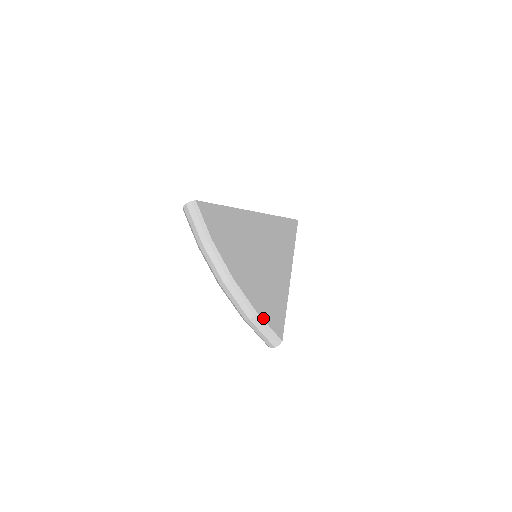
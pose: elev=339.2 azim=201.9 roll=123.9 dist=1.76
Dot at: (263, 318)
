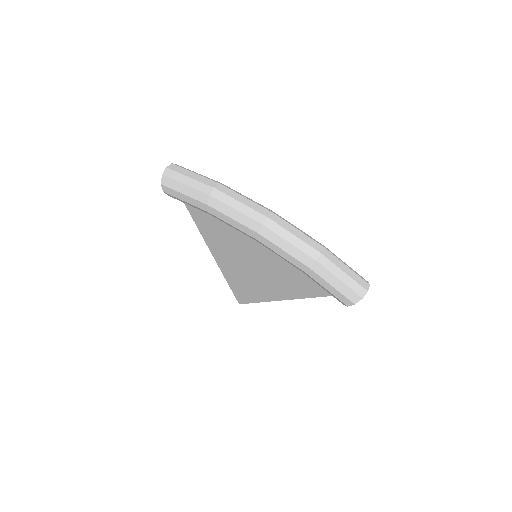
Dot at: occluded
